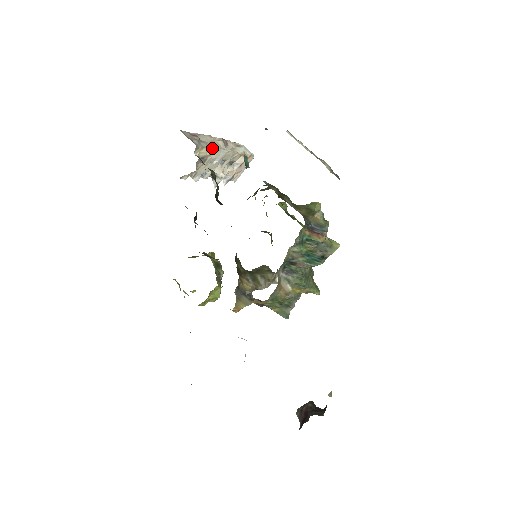
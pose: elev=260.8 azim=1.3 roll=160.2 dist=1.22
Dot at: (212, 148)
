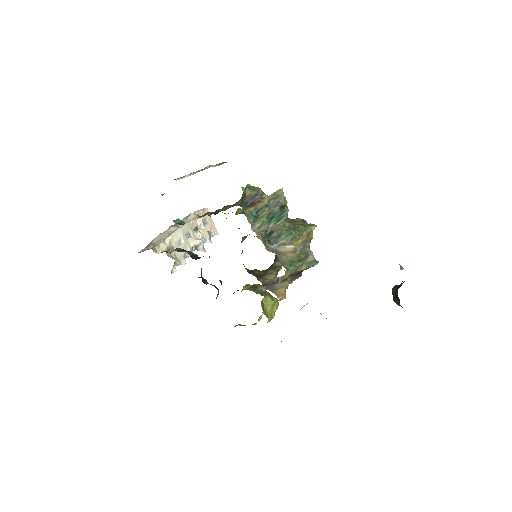
Dot at: (166, 238)
